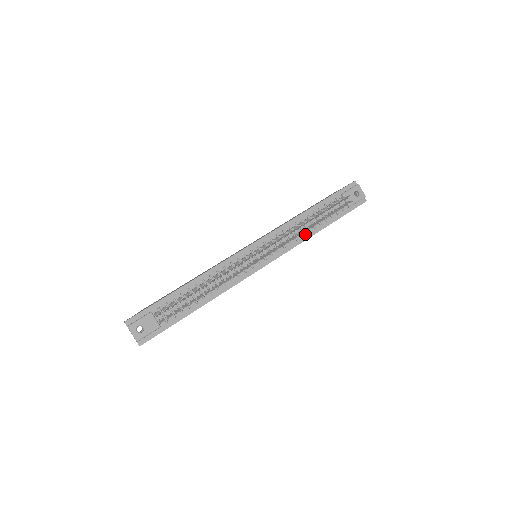
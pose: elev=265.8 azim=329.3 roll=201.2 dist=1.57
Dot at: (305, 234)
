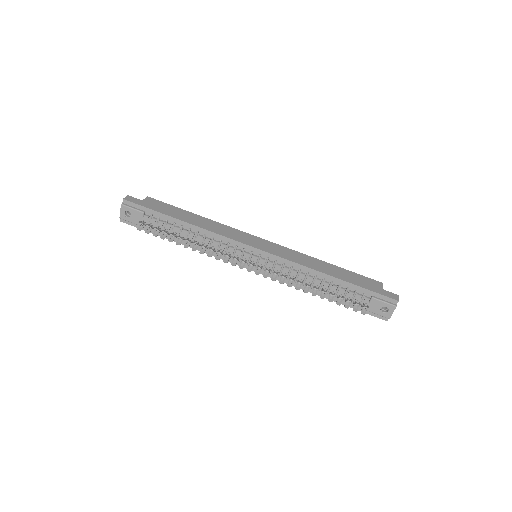
Dot at: (306, 286)
